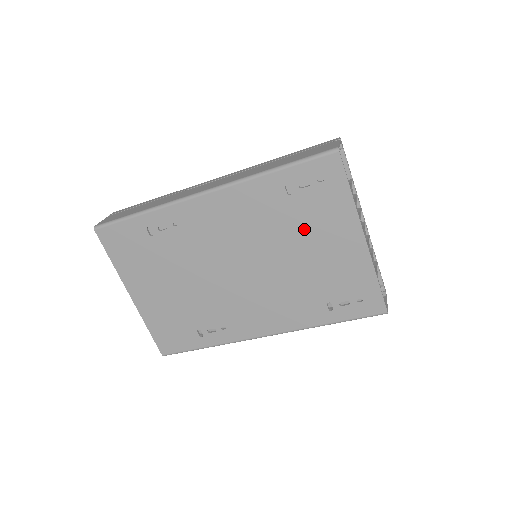
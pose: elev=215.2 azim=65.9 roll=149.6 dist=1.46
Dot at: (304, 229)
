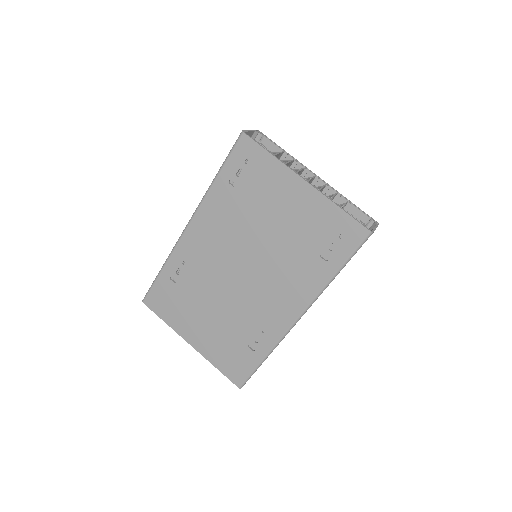
Dot at: (261, 205)
